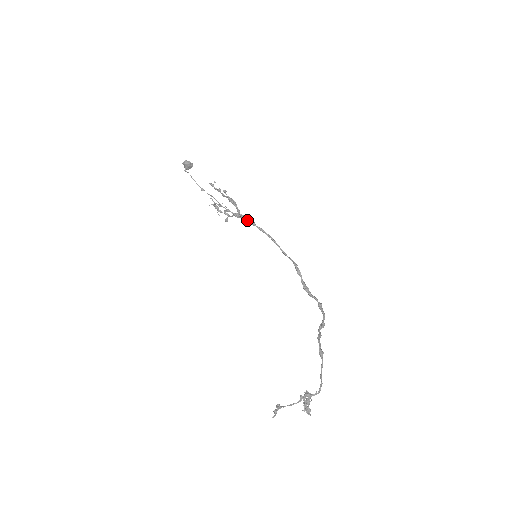
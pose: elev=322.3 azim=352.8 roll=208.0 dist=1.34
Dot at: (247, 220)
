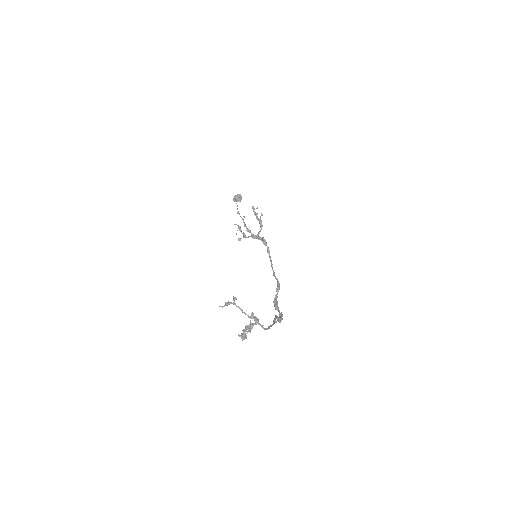
Dot at: (263, 238)
